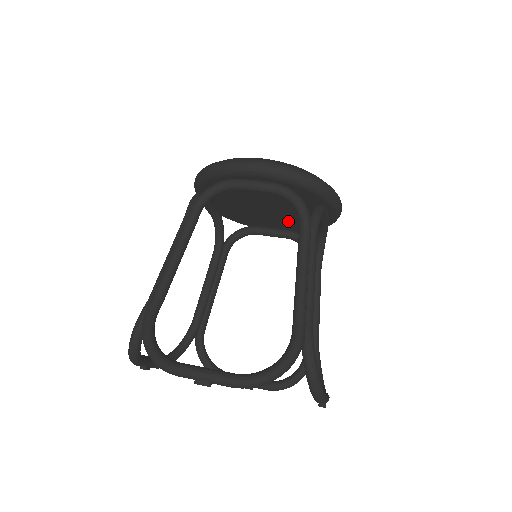
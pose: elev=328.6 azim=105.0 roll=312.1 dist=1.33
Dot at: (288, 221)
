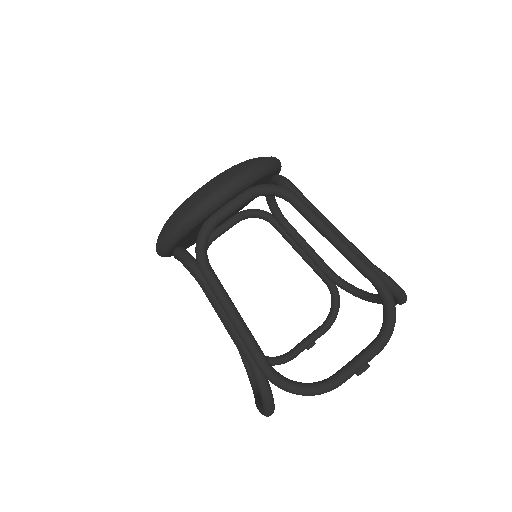
Dot at: occluded
